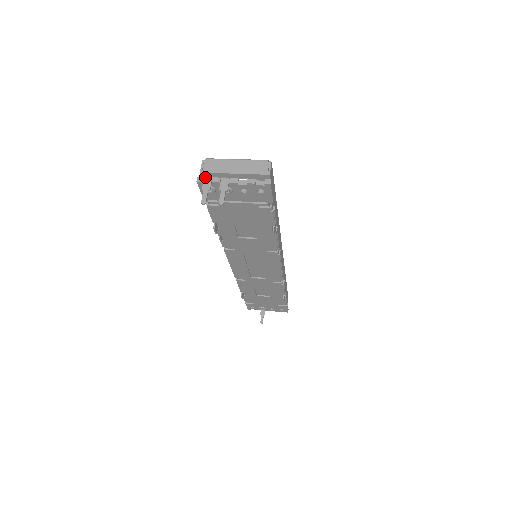
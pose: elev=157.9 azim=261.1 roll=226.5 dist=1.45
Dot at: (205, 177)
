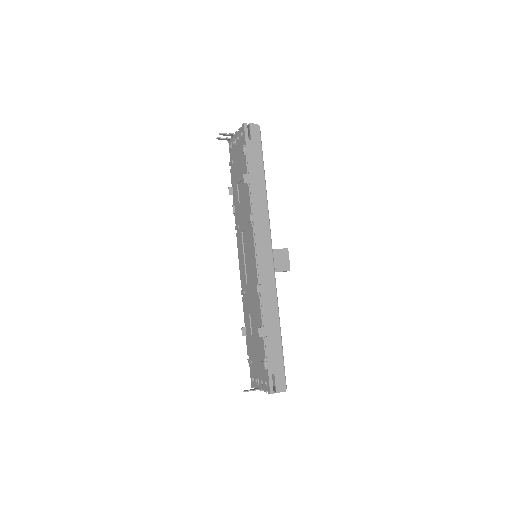
Dot at: occluded
